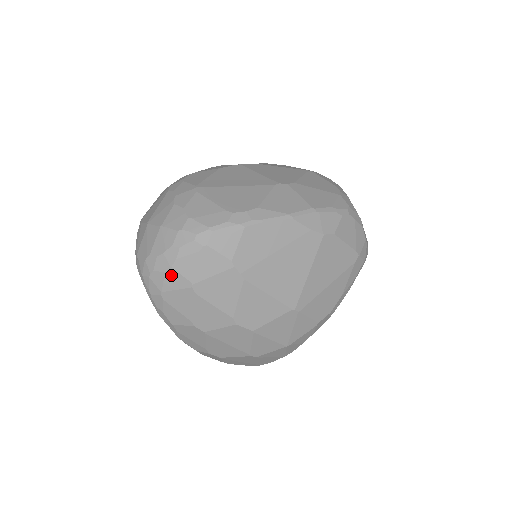
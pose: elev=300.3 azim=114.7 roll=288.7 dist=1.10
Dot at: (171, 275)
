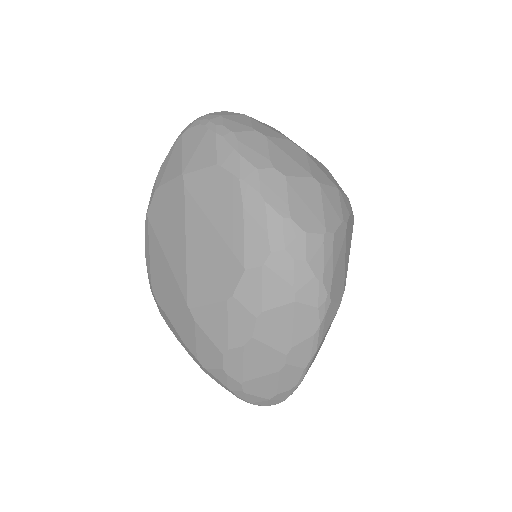
Dot at: (226, 112)
